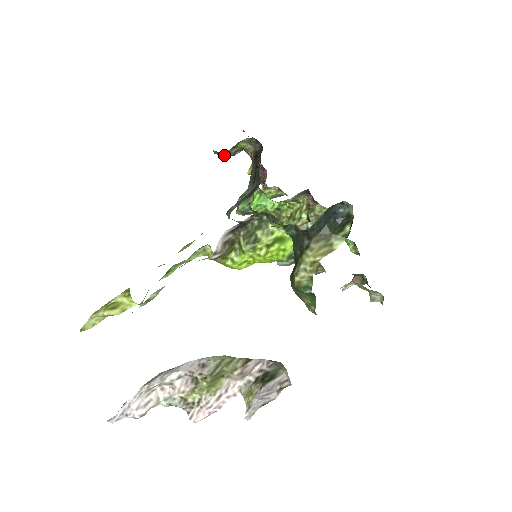
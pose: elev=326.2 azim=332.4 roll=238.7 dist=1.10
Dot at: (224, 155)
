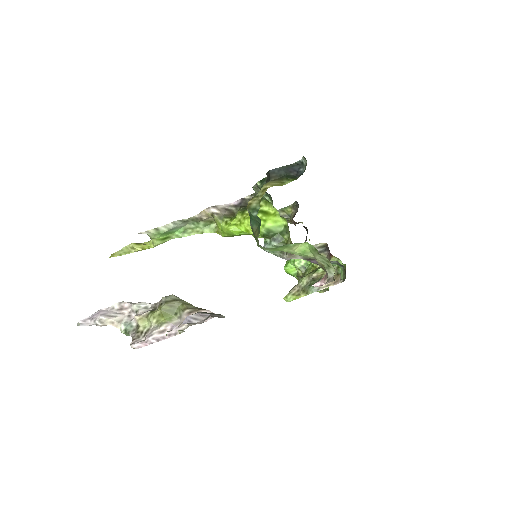
Dot at: occluded
